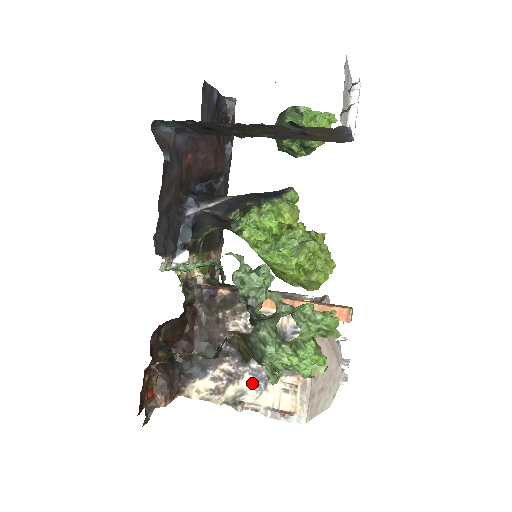
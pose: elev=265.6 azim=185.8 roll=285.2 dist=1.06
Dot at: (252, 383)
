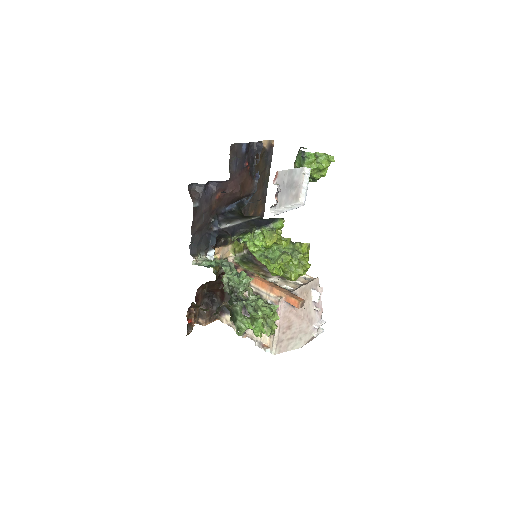
Dot at: occluded
